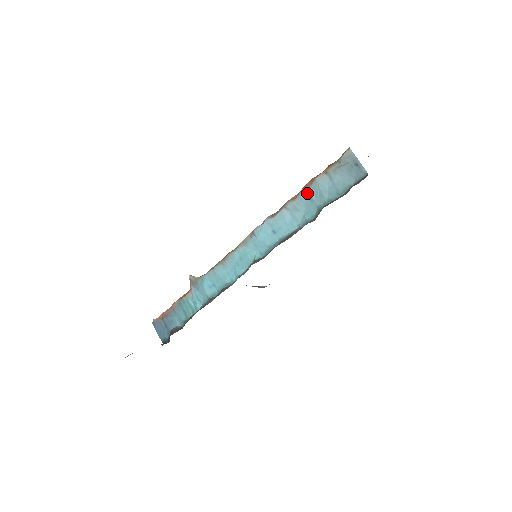
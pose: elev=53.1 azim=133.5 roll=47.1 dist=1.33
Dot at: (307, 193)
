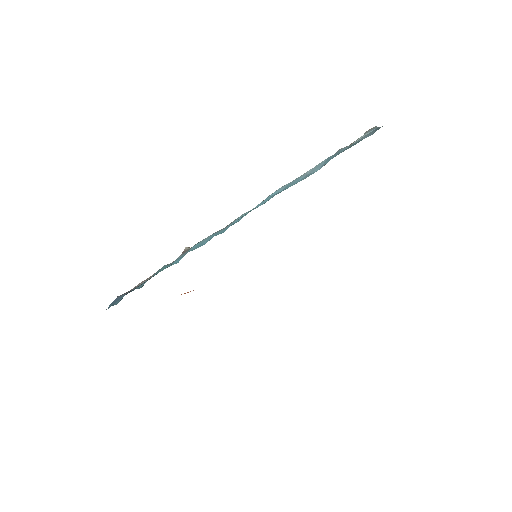
Dot at: (328, 158)
